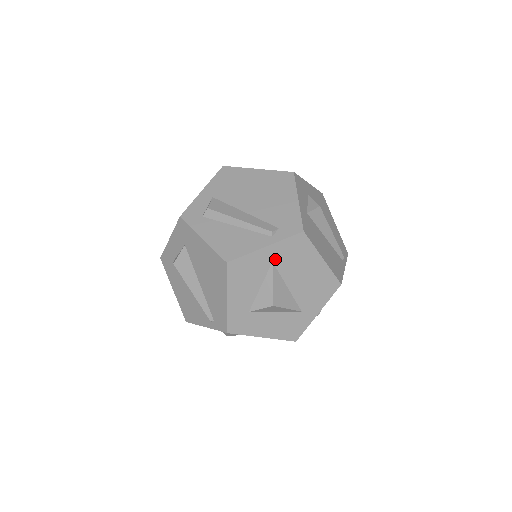
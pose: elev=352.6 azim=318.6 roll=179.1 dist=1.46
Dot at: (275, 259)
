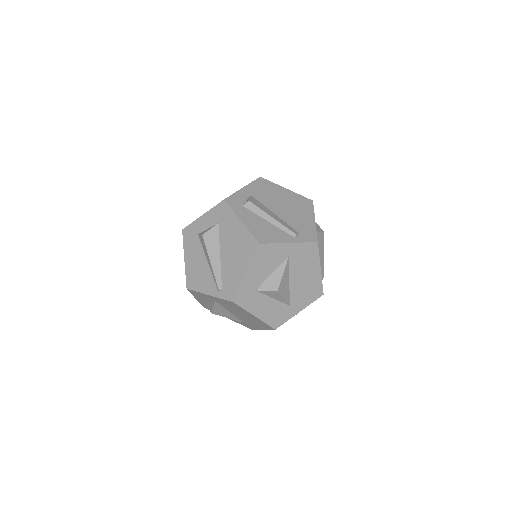
Dot at: (291, 255)
